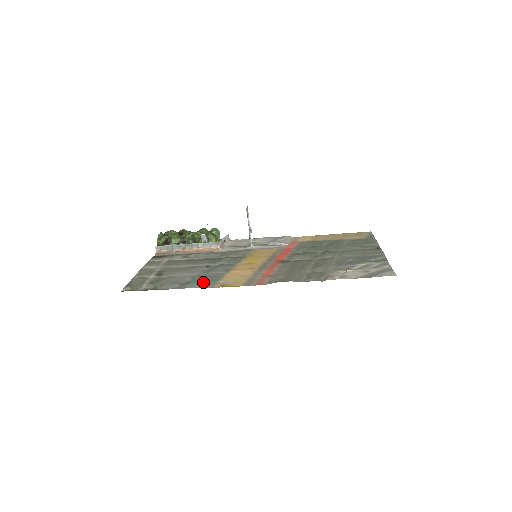
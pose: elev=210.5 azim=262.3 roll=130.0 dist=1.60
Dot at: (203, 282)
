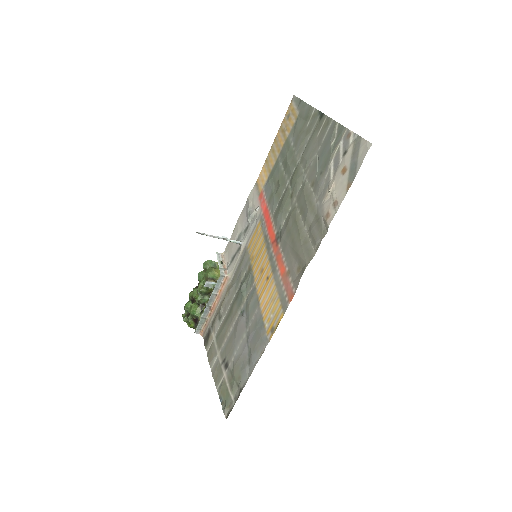
Dot at: (257, 343)
